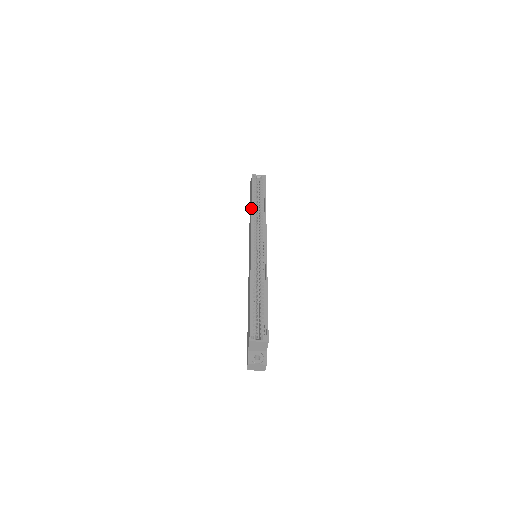
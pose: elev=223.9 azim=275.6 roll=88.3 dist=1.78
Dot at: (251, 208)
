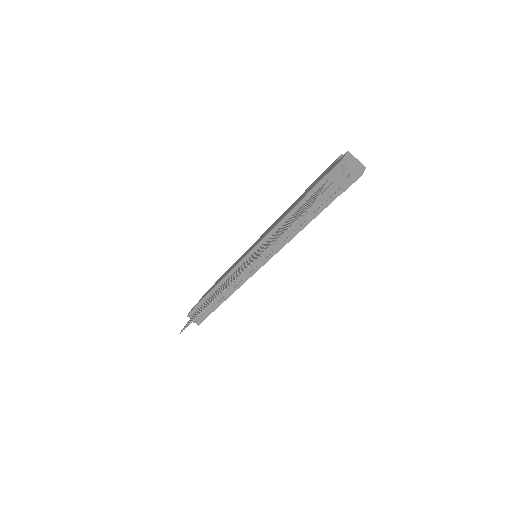
Dot at: (230, 267)
